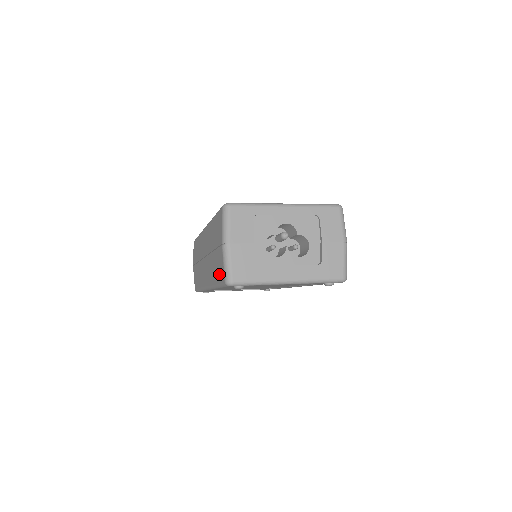
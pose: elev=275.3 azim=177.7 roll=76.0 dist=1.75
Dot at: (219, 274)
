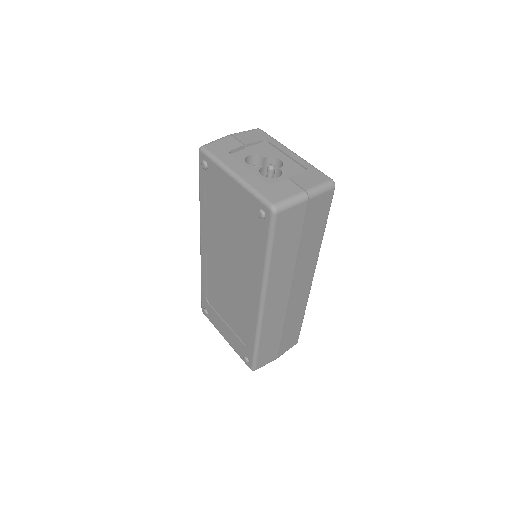
Dot at: occluded
